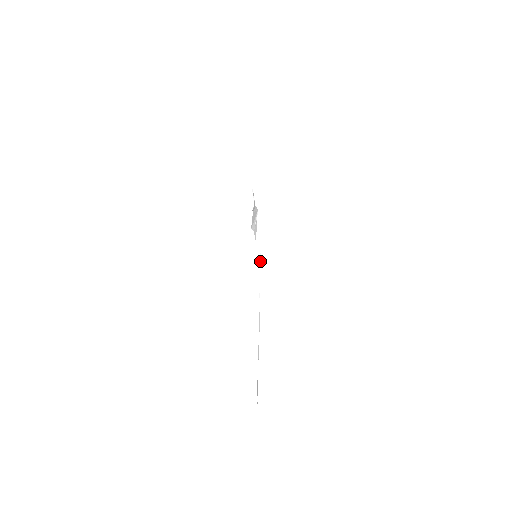
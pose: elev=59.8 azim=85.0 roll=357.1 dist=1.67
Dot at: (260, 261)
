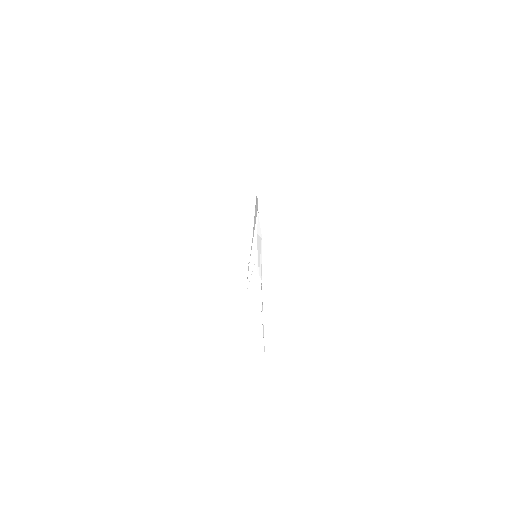
Dot at: (261, 245)
